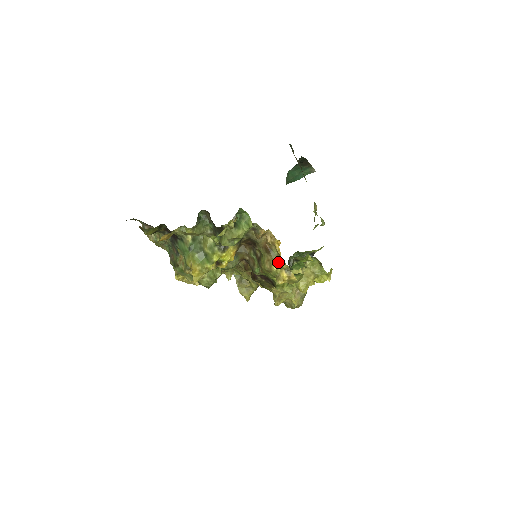
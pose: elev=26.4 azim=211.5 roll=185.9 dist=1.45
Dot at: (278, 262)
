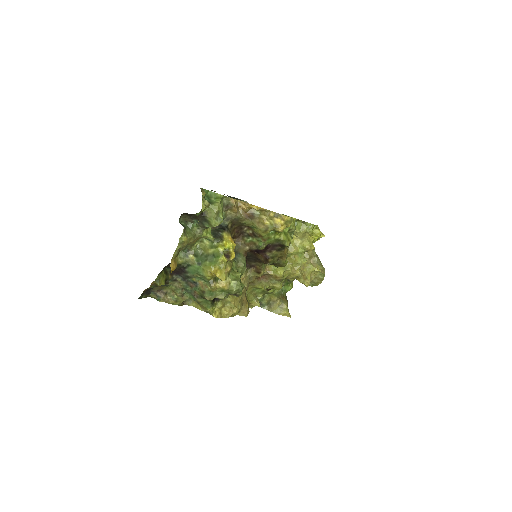
Dot at: (265, 216)
